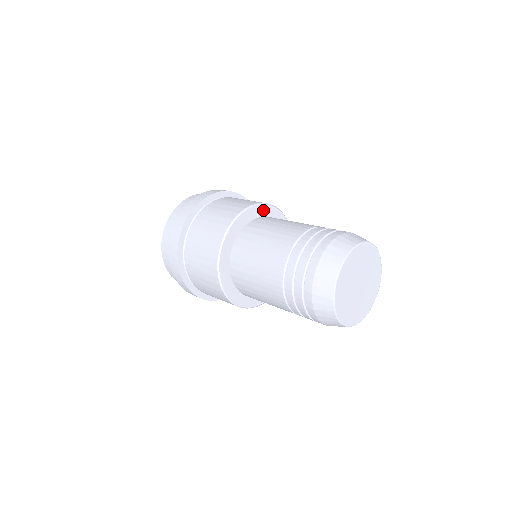
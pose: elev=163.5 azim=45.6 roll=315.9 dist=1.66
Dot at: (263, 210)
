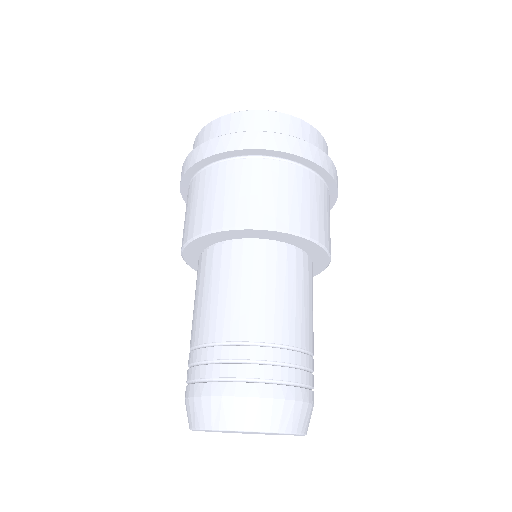
Dot at: (237, 233)
